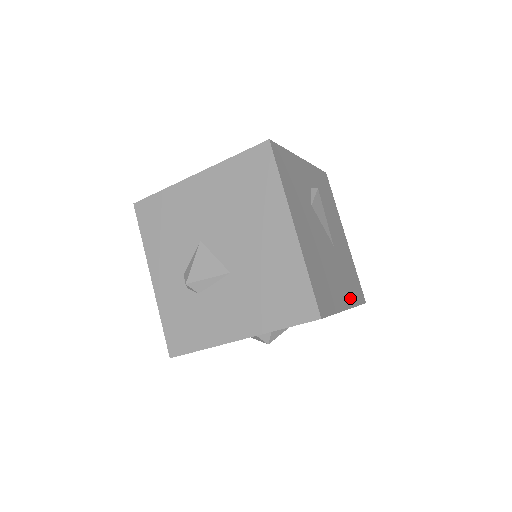
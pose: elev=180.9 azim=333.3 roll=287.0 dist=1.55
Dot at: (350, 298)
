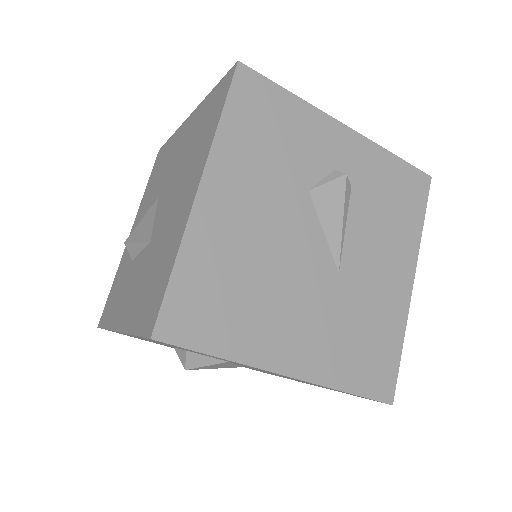
Dot at: (323, 367)
